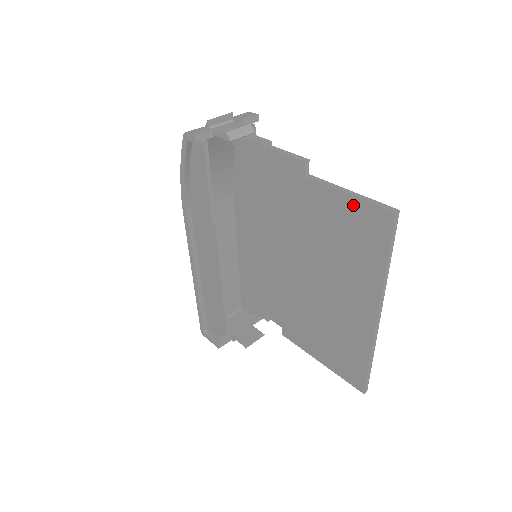
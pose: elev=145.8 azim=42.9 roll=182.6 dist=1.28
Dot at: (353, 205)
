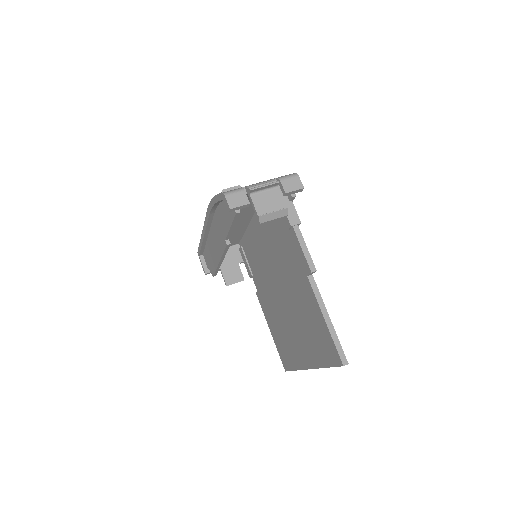
Dot at: (325, 329)
